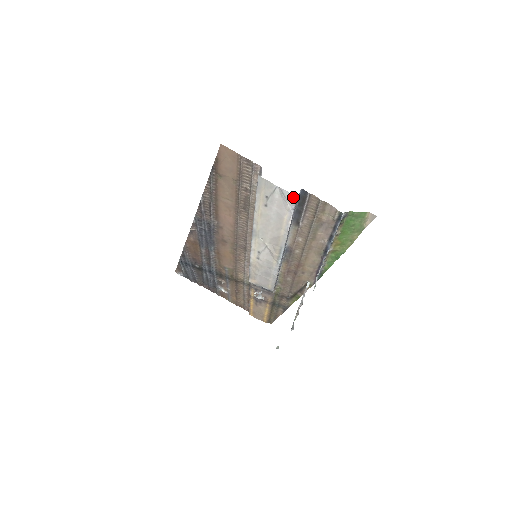
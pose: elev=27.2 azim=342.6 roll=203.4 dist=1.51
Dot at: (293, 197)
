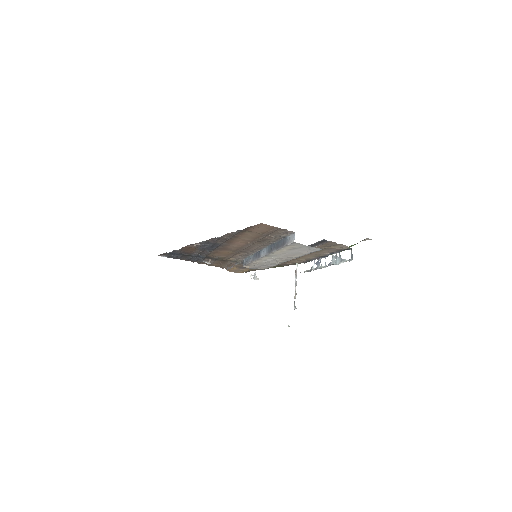
Dot at: (319, 249)
